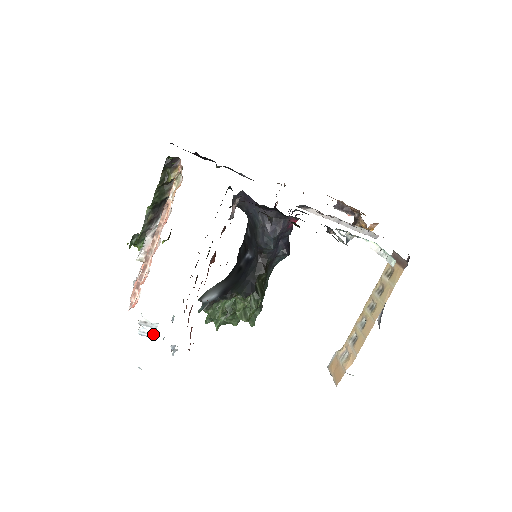
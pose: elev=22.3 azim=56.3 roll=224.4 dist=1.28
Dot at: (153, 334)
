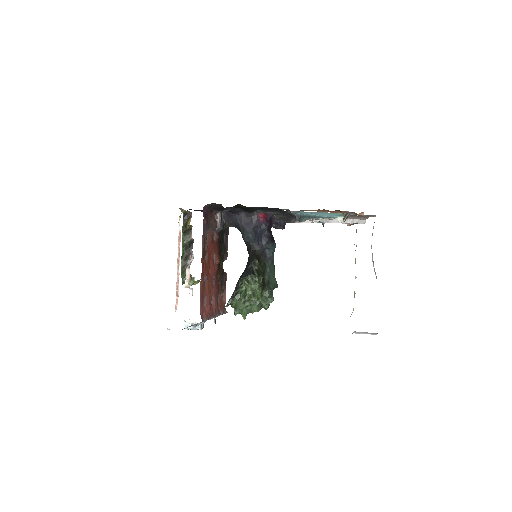
Dot at: (194, 325)
